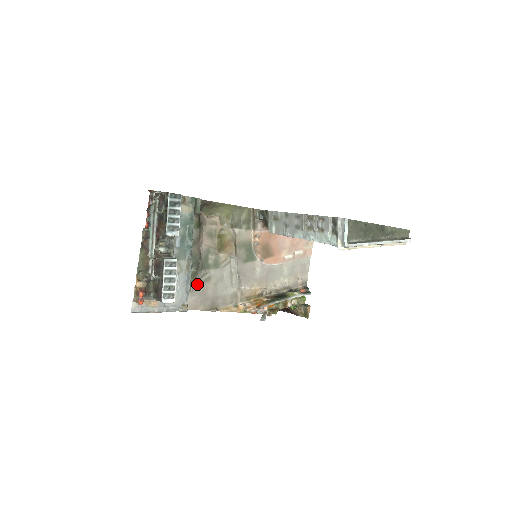
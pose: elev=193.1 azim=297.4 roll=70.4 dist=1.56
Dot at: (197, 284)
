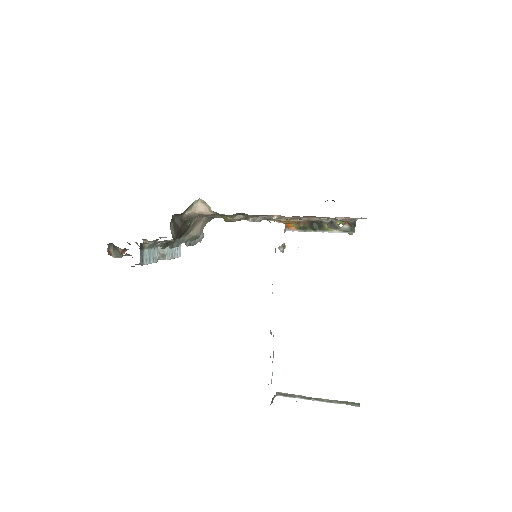
Dot at: occluded
